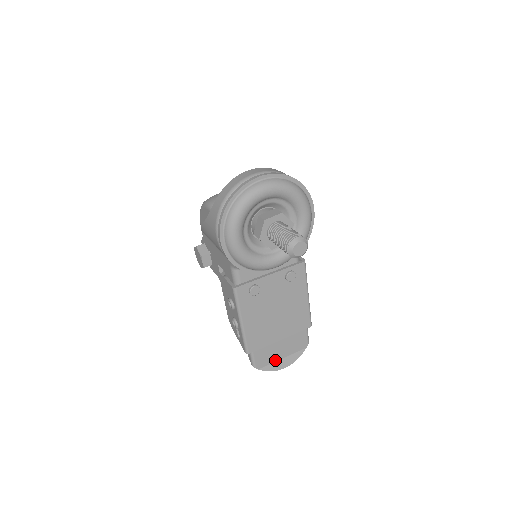
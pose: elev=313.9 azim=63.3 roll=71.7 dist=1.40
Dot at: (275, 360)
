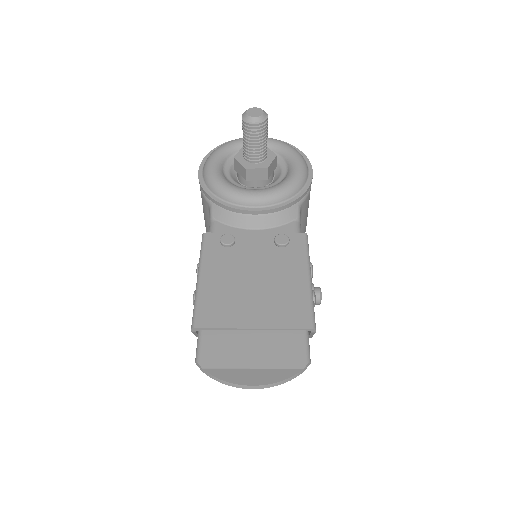
Dot at: (237, 366)
